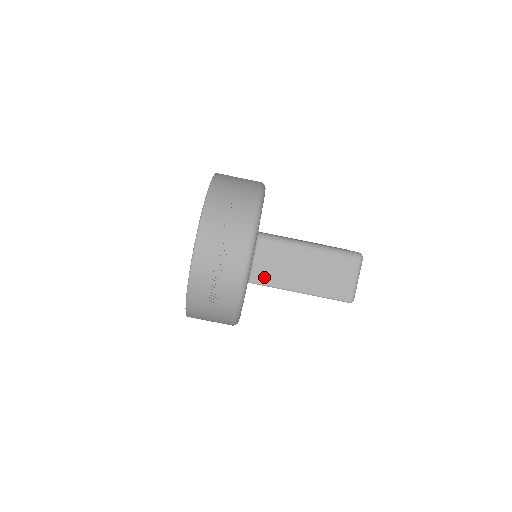
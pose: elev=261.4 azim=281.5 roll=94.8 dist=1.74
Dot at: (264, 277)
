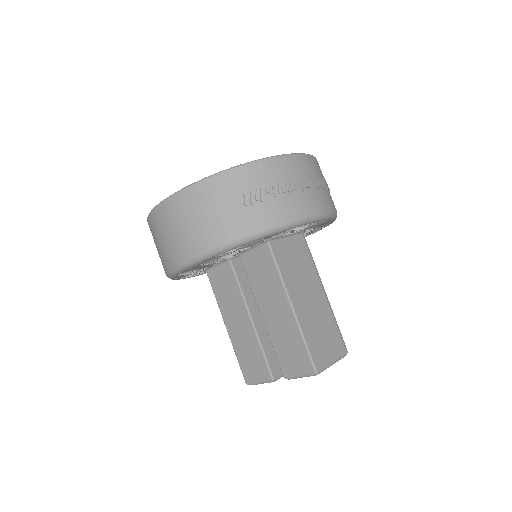
Dot at: (282, 257)
